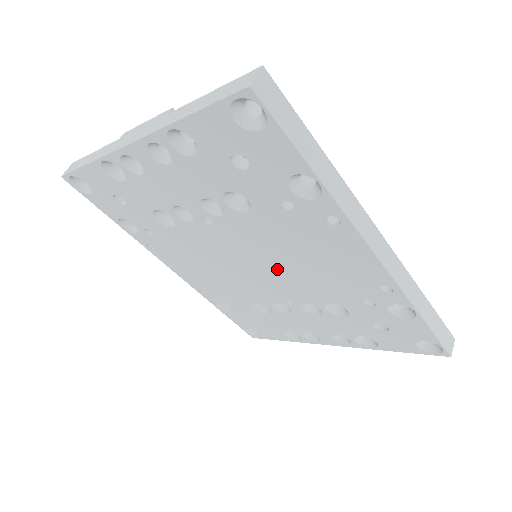
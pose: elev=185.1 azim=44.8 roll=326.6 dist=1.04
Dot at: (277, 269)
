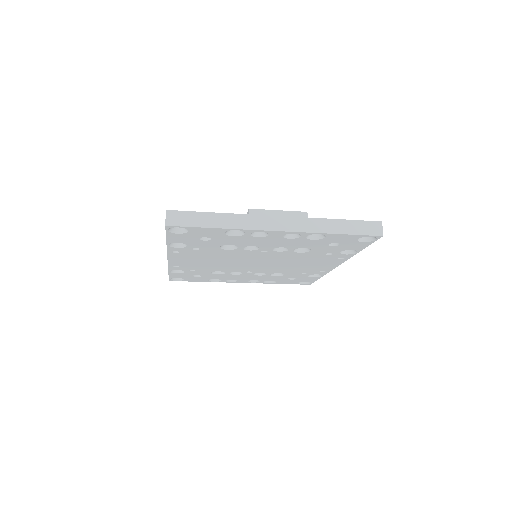
Dot at: (272, 265)
